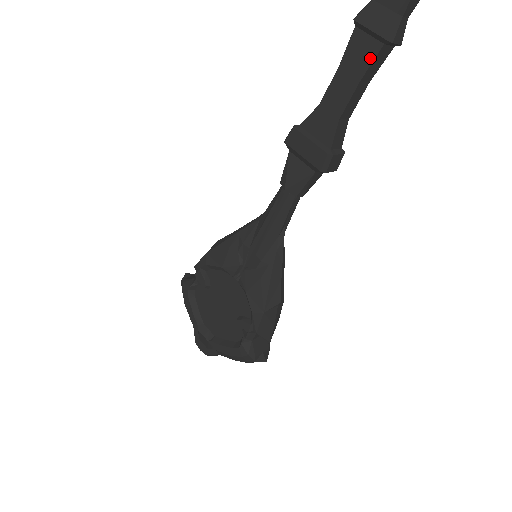
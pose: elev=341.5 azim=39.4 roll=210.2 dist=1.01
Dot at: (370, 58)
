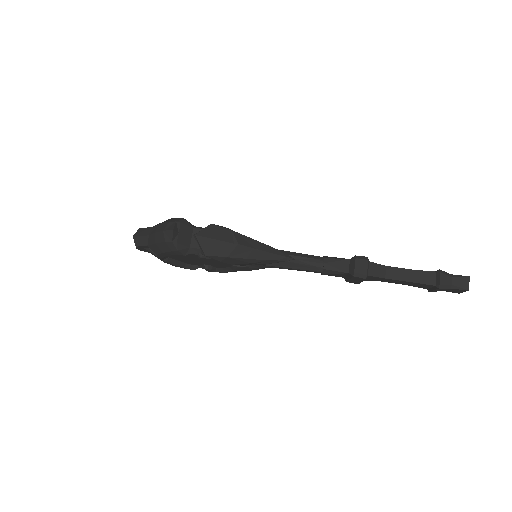
Dot at: (419, 287)
